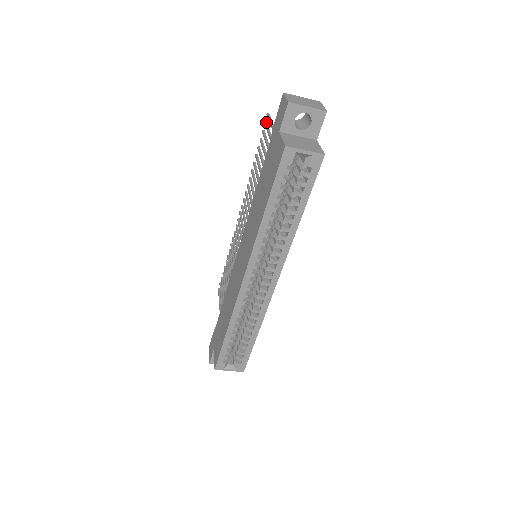
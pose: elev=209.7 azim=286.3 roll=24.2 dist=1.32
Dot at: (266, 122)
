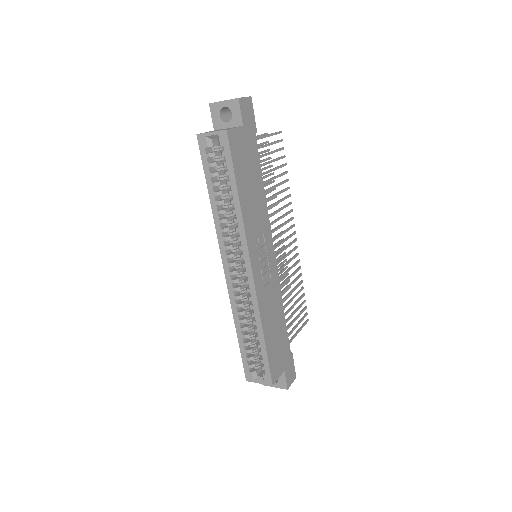
Dot at: (267, 141)
